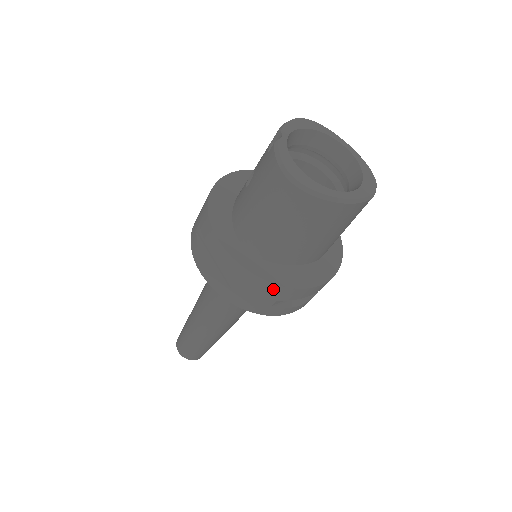
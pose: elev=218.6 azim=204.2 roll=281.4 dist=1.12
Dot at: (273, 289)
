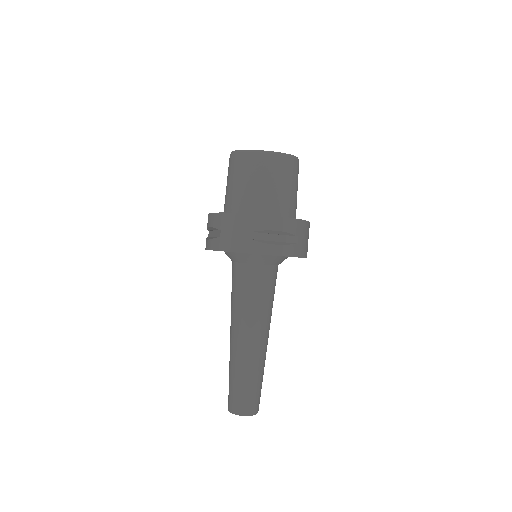
Dot at: (242, 219)
